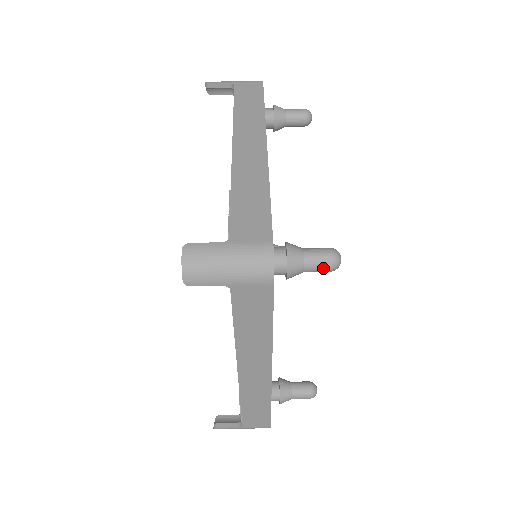
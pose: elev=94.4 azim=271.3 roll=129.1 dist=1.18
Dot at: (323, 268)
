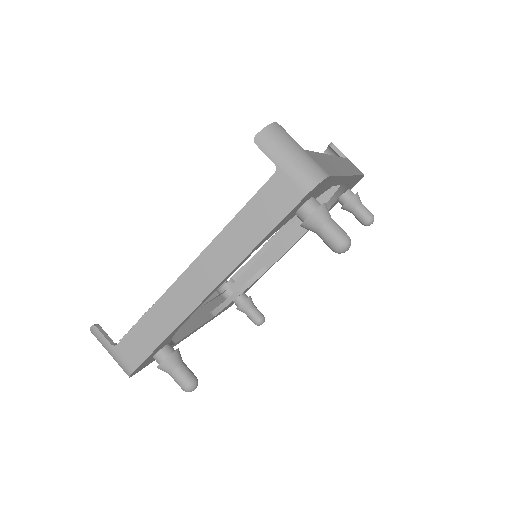
Dot at: (334, 239)
